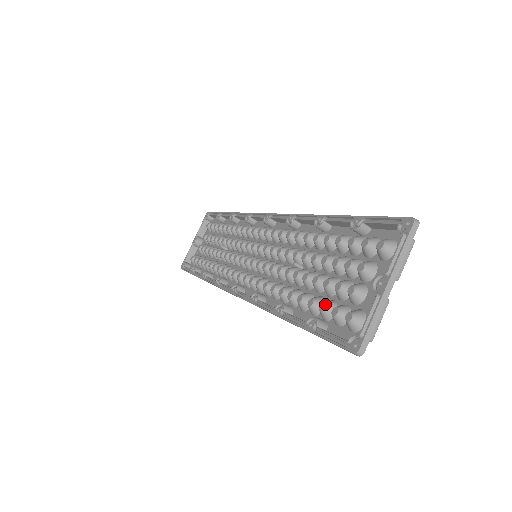
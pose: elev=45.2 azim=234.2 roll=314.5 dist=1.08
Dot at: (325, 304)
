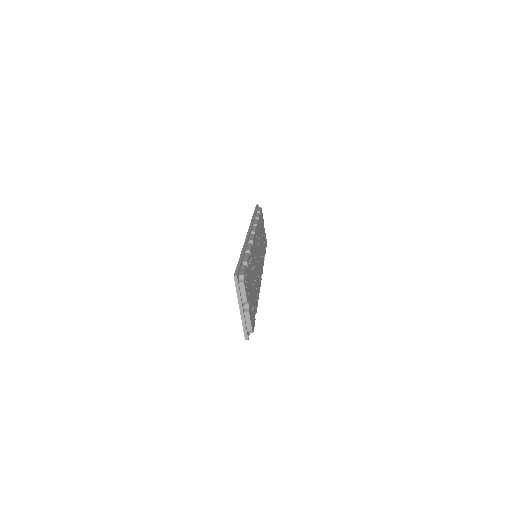
Dot at: occluded
